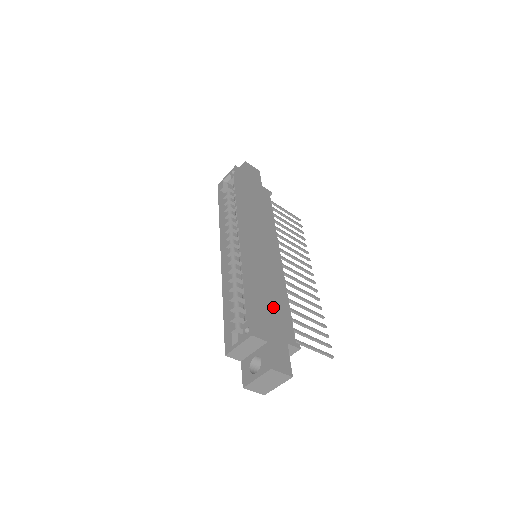
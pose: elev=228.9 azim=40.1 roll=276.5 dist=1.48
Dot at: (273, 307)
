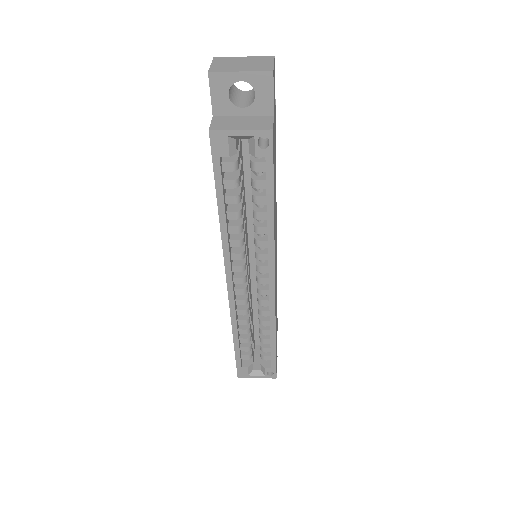
Dot at: occluded
